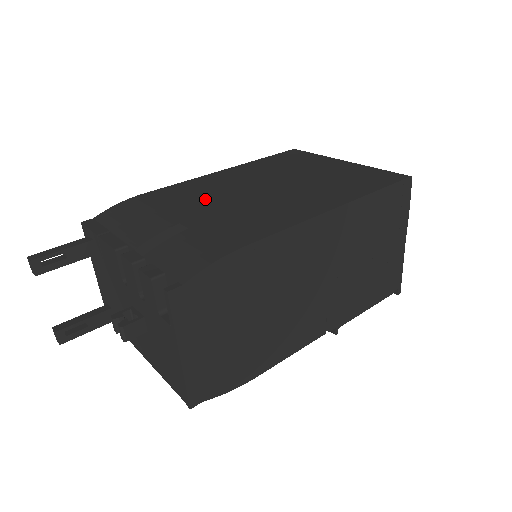
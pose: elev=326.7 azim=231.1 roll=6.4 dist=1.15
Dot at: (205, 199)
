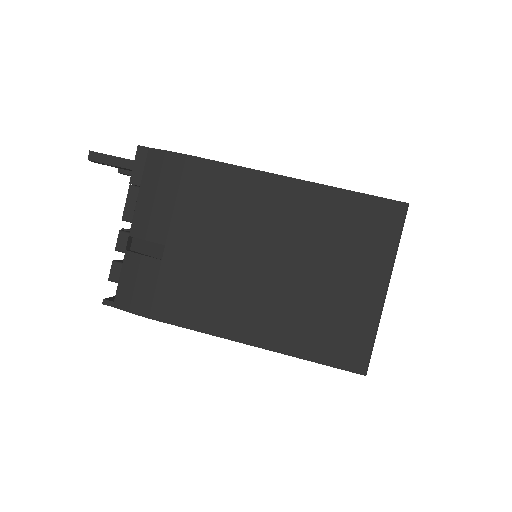
Dot at: (215, 226)
